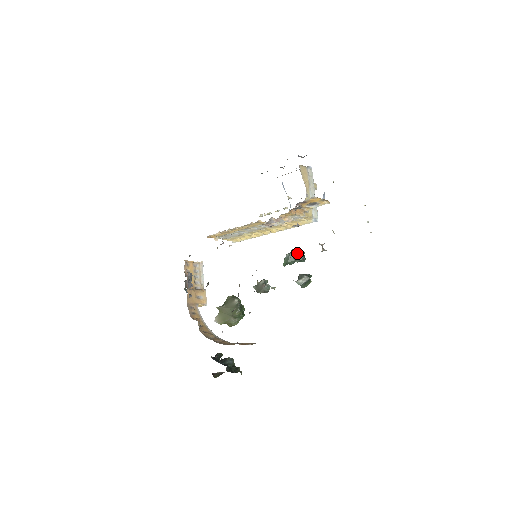
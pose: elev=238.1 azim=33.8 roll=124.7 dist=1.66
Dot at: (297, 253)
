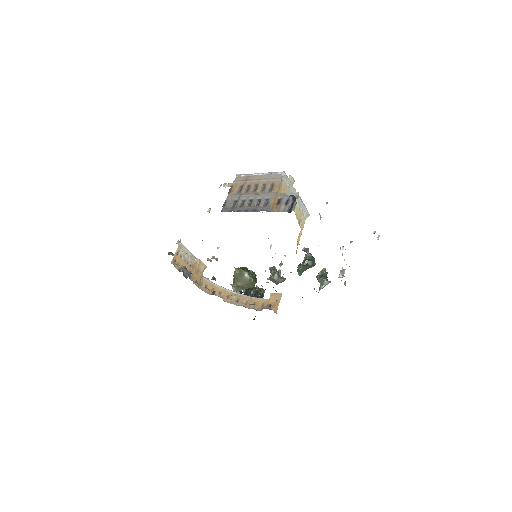
Dot at: (310, 267)
